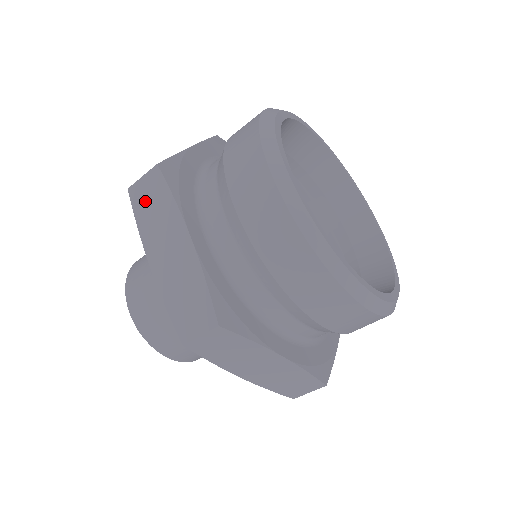
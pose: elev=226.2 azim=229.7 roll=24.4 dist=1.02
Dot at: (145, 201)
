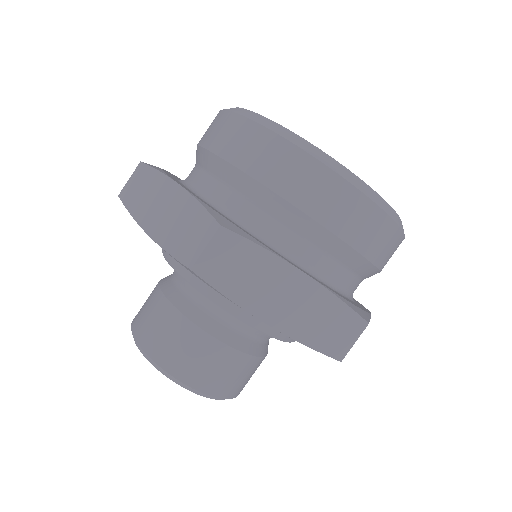
Dot at: (134, 192)
